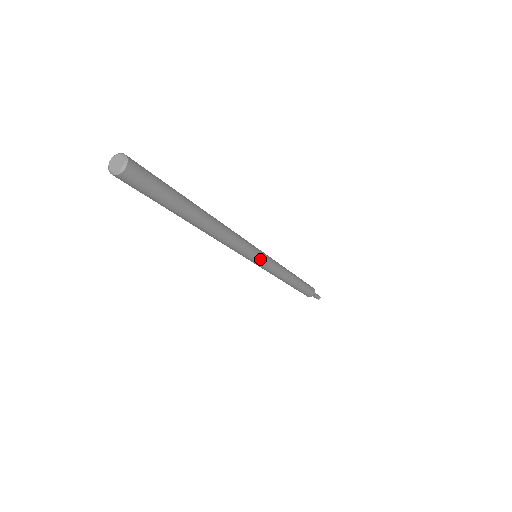
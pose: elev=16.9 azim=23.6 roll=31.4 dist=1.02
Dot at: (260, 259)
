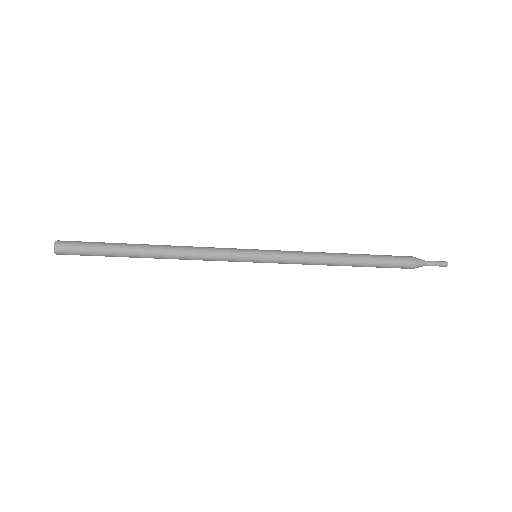
Dot at: (255, 261)
